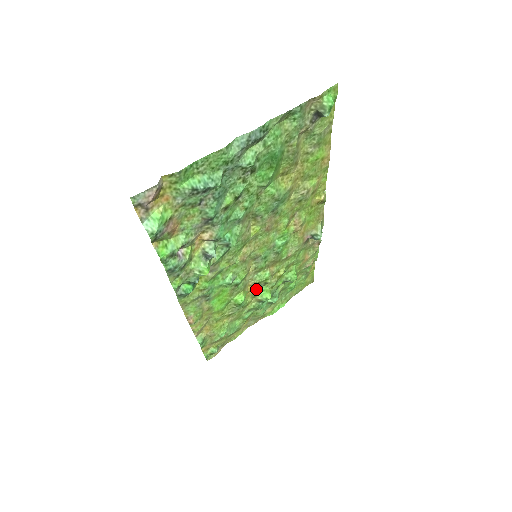
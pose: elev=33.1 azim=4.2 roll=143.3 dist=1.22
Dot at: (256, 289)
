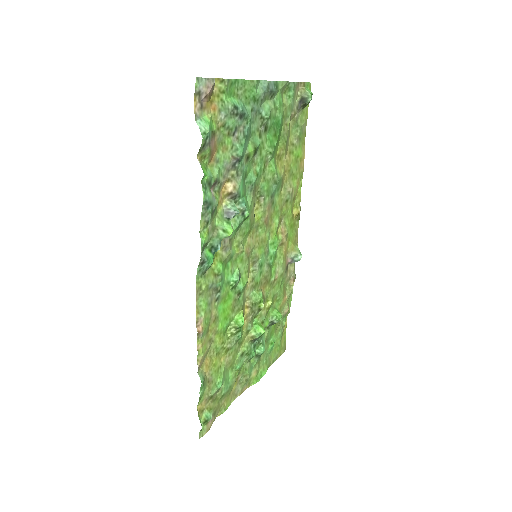
Dot at: (250, 317)
